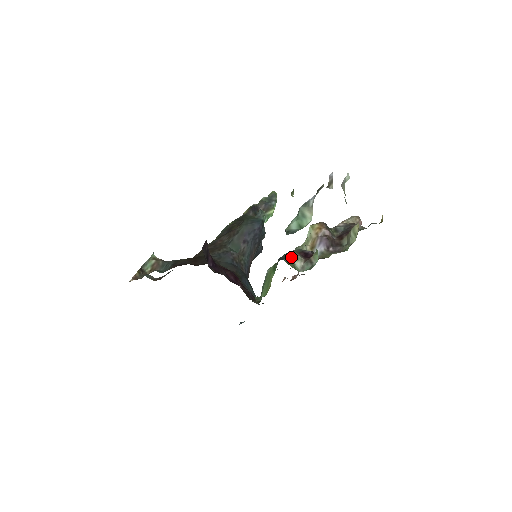
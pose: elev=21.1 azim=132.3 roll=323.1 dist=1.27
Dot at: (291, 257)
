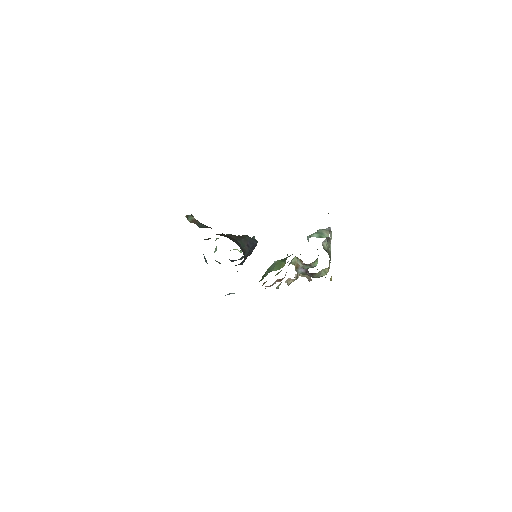
Dot at: occluded
